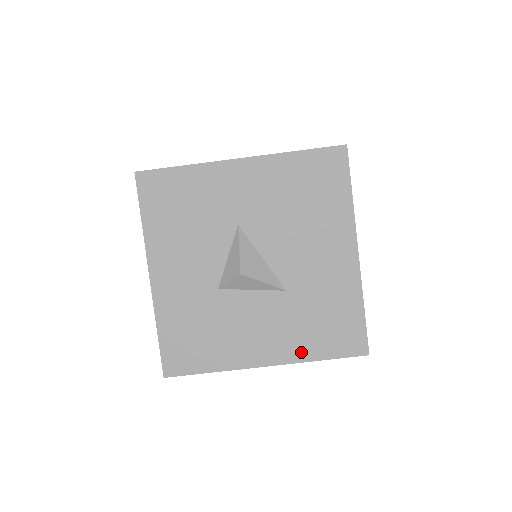
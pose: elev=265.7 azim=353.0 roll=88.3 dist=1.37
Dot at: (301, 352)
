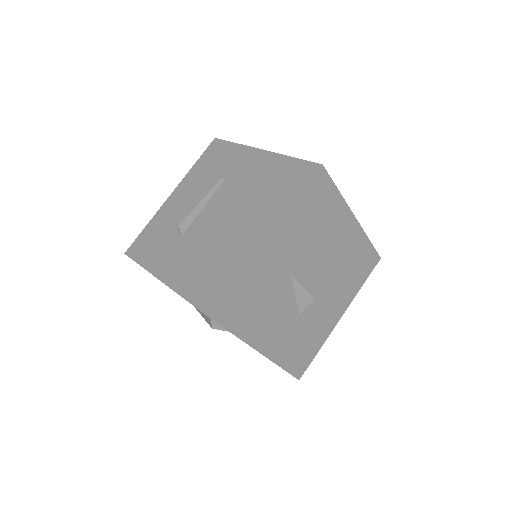
Dot at: (353, 293)
